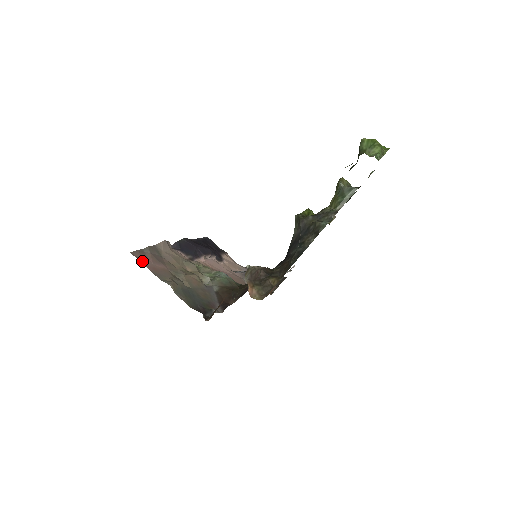
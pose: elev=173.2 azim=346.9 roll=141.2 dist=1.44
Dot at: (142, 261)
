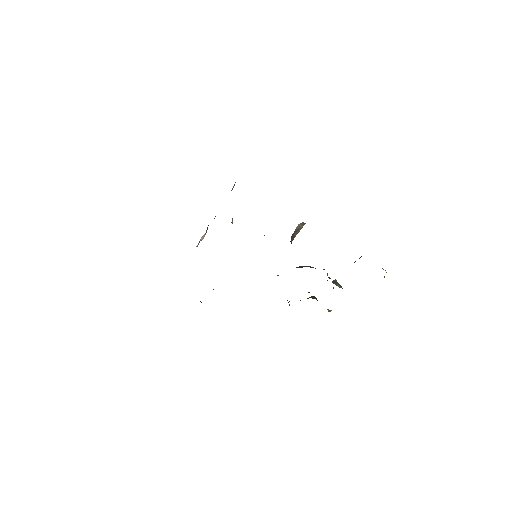
Dot at: occluded
